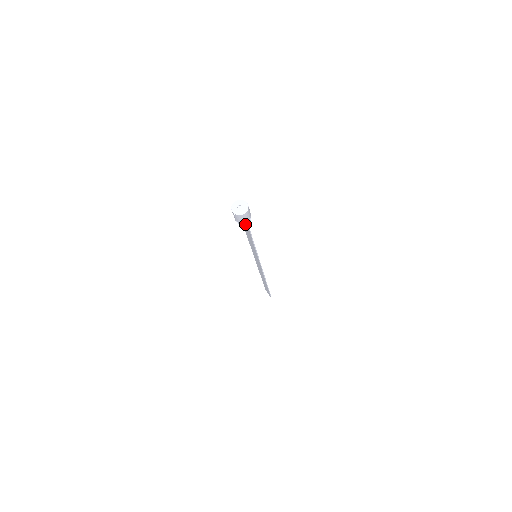
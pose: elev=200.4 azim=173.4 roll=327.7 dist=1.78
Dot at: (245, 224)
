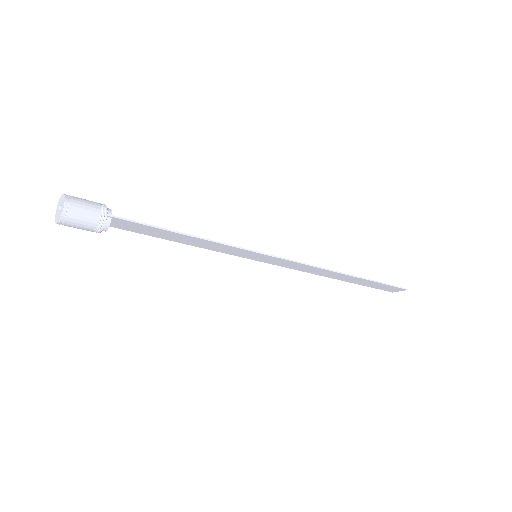
Dot at: (105, 219)
